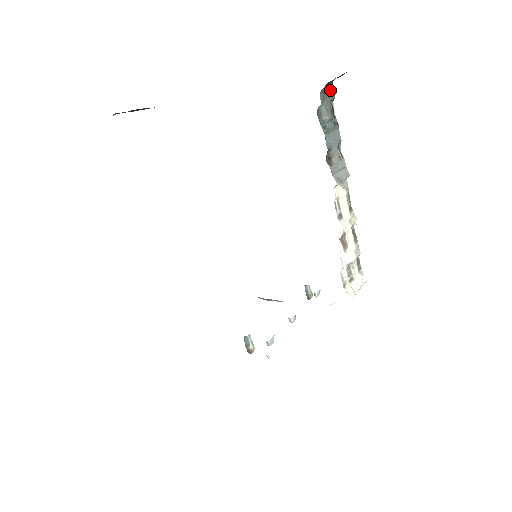
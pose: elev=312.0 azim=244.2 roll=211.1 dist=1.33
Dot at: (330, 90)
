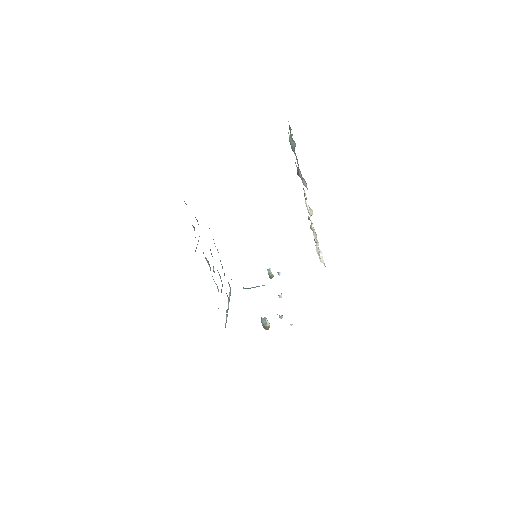
Dot at: (289, 125)
